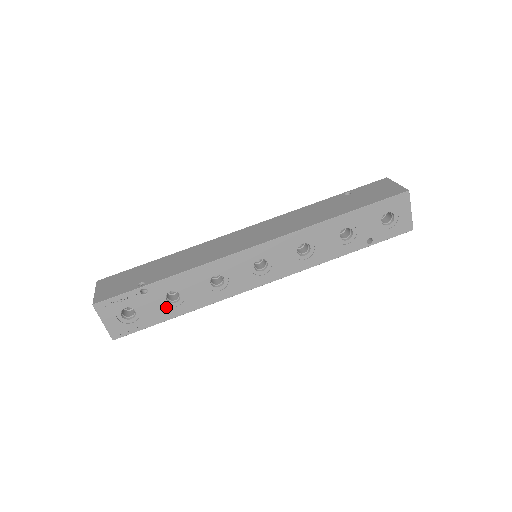
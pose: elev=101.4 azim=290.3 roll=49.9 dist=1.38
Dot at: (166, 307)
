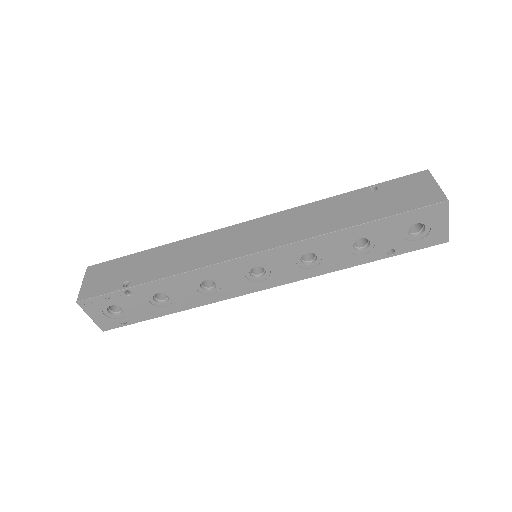
Dot at: (154, 306)
